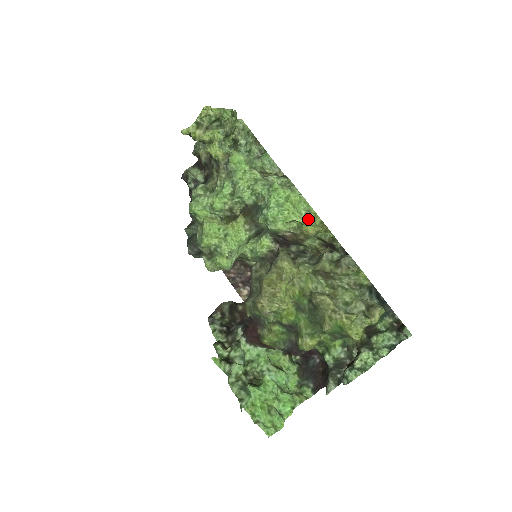
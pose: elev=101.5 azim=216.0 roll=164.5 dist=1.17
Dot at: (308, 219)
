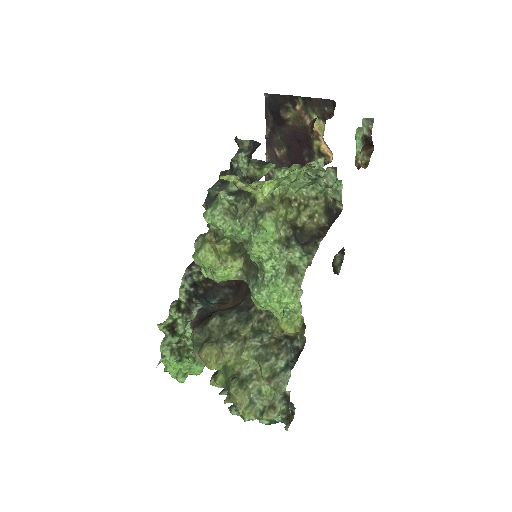
Dot at: (289, 316)
